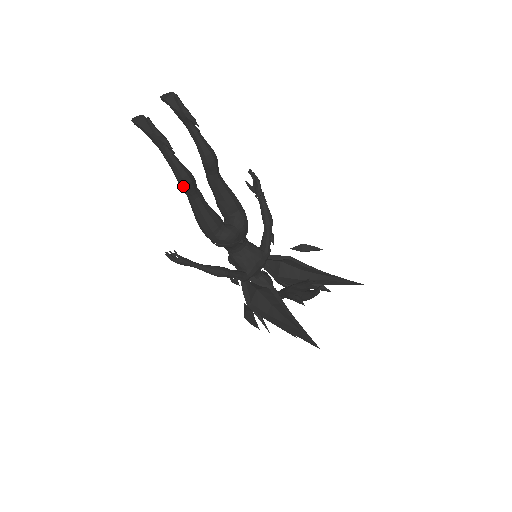
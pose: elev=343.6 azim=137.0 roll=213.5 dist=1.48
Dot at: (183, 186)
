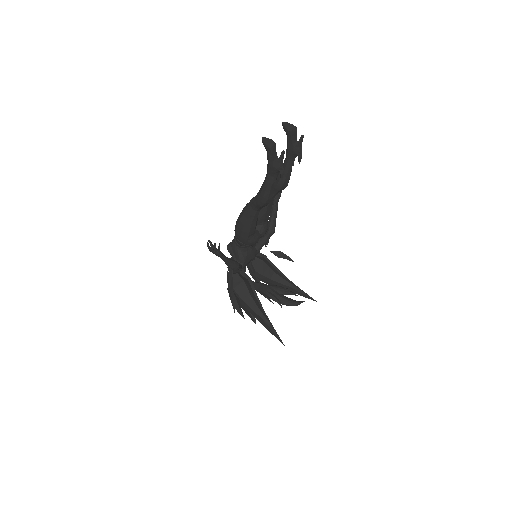
Dot at: (262, 203)
